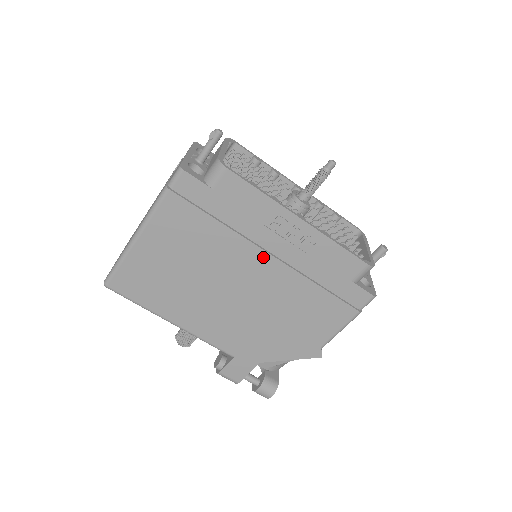
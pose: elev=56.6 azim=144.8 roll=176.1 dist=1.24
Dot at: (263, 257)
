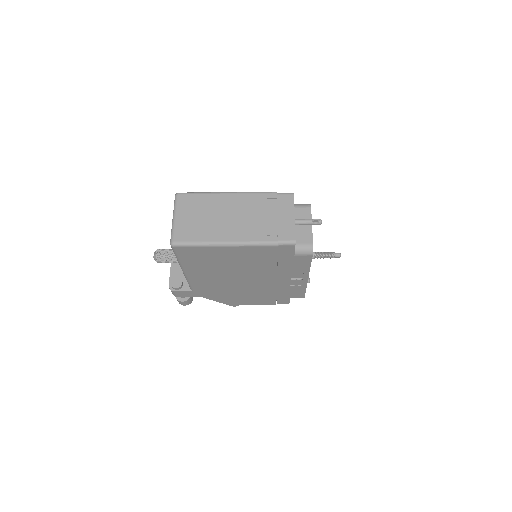
Dot at: (272, 279)
